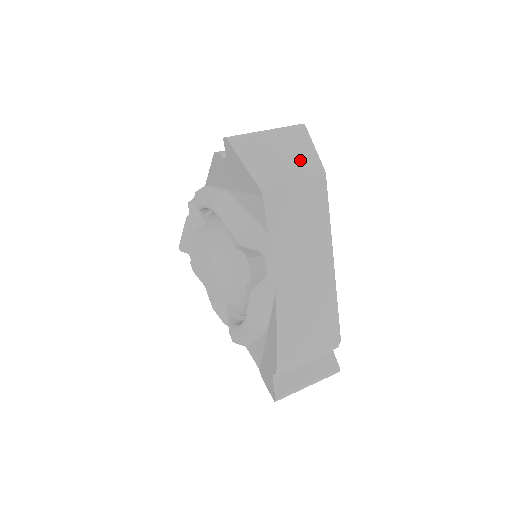
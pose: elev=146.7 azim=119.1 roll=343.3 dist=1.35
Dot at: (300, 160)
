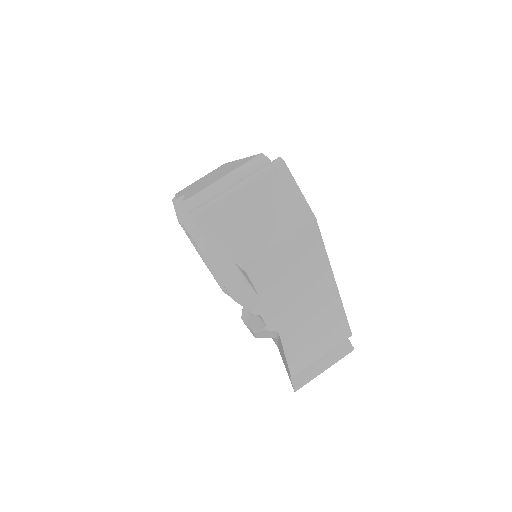
Dot at: (283, 213)
